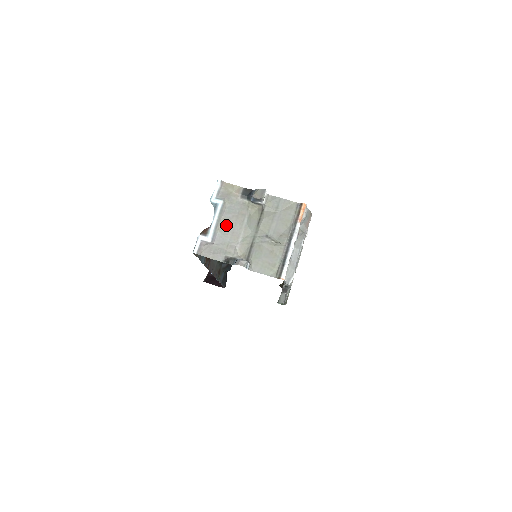
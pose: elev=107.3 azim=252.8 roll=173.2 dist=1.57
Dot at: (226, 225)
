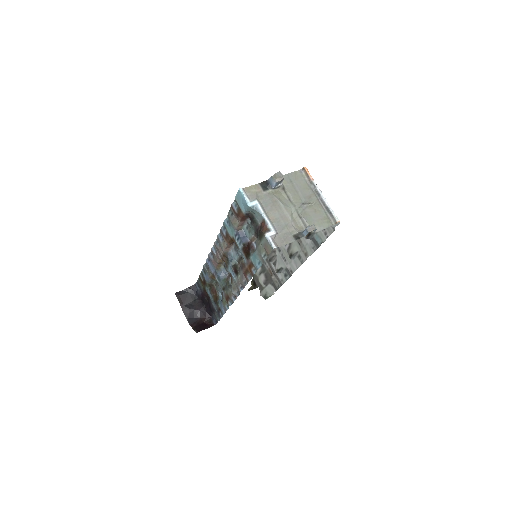
Dot at: (273, 215)
